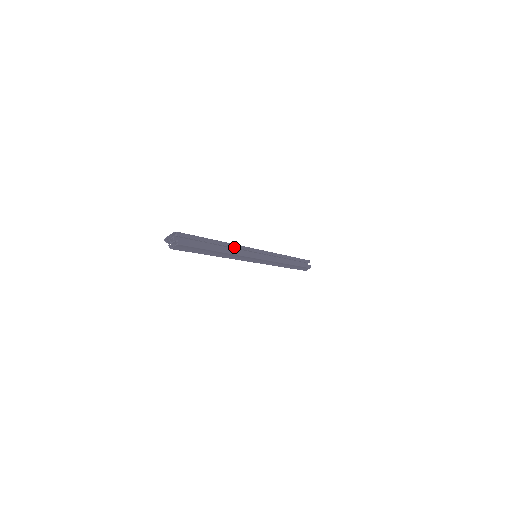
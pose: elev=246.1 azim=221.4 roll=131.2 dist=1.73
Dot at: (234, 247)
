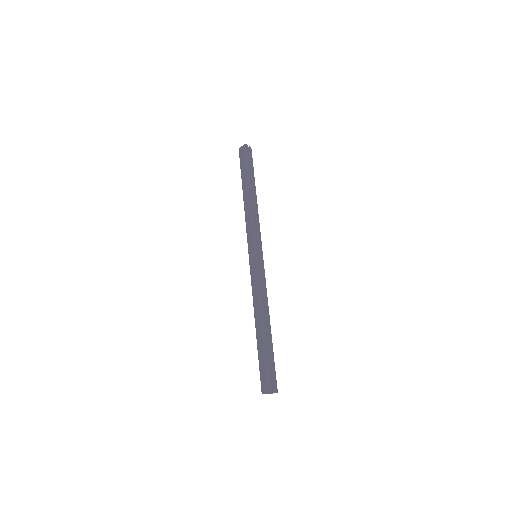
Dot at: (264, 302)
